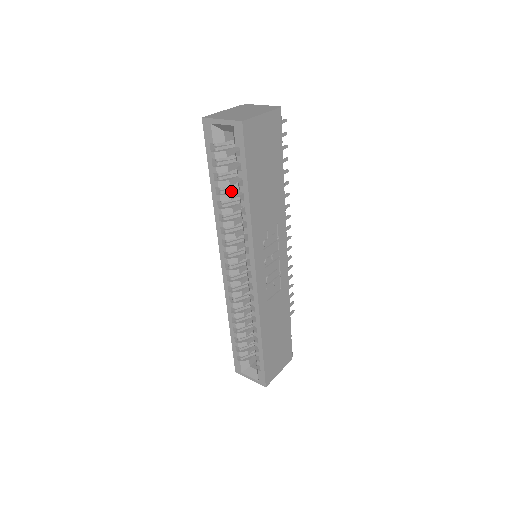
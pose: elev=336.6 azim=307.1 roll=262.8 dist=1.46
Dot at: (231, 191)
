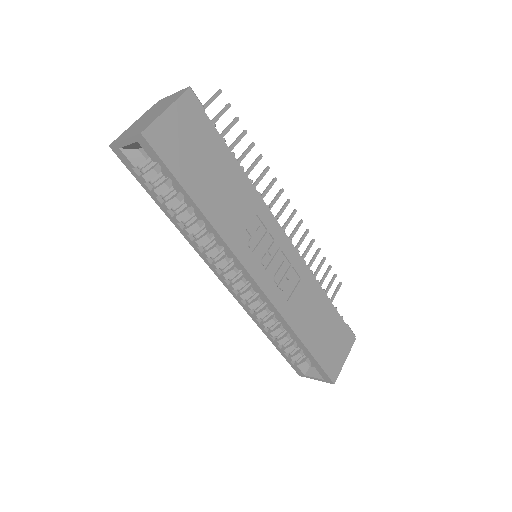
Dot at: (186, 206)
